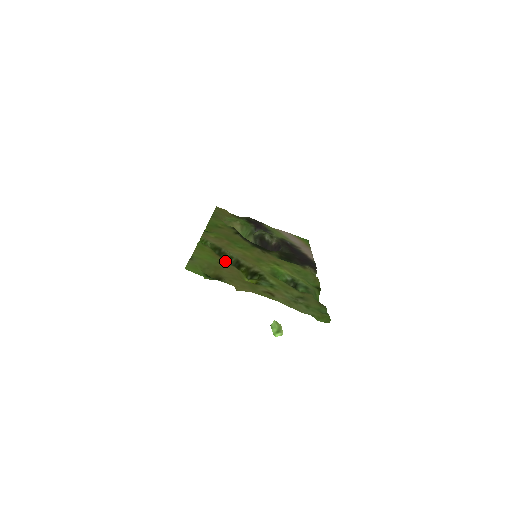
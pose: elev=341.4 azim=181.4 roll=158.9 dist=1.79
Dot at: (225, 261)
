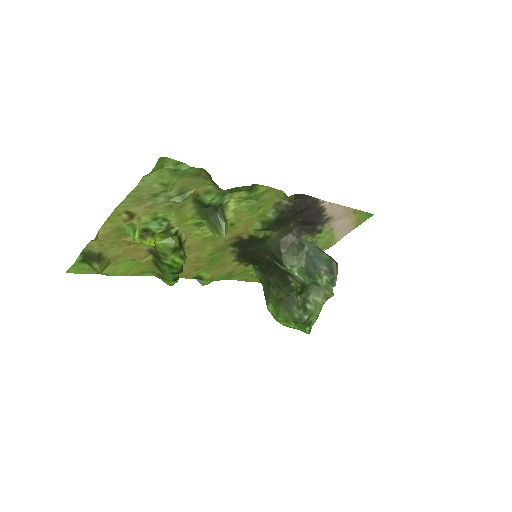
Dot at: (147, 256)
